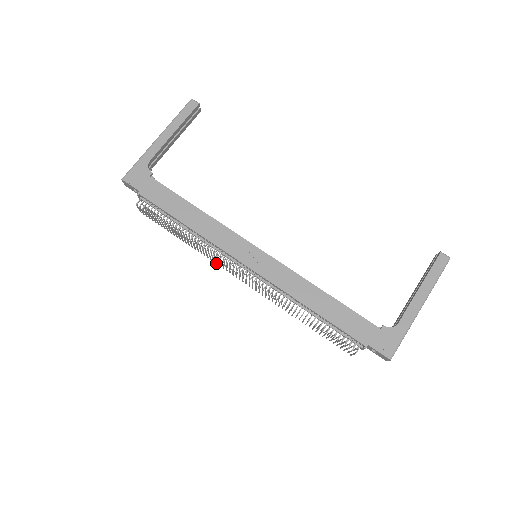
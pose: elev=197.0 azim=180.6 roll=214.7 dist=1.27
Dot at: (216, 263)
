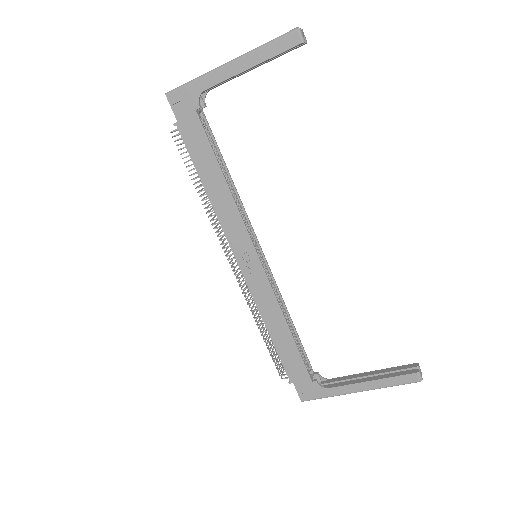
Dot at: occluded
